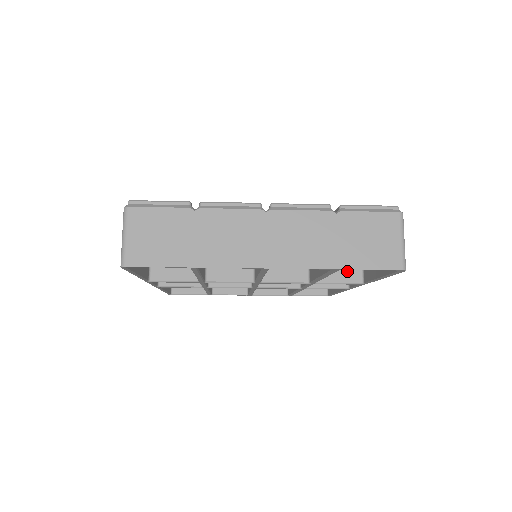
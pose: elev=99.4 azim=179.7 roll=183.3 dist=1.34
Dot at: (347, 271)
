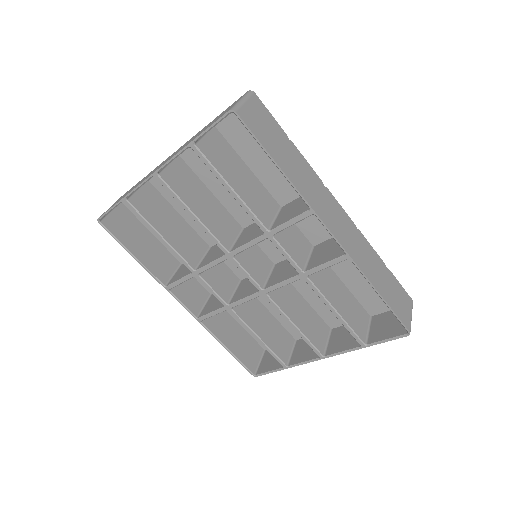
Dot at: (299, 210)
